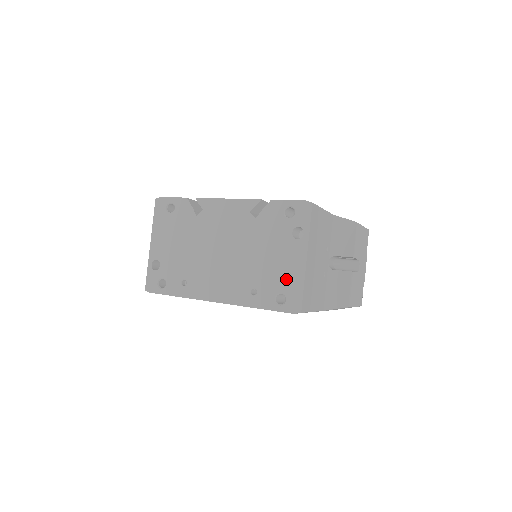
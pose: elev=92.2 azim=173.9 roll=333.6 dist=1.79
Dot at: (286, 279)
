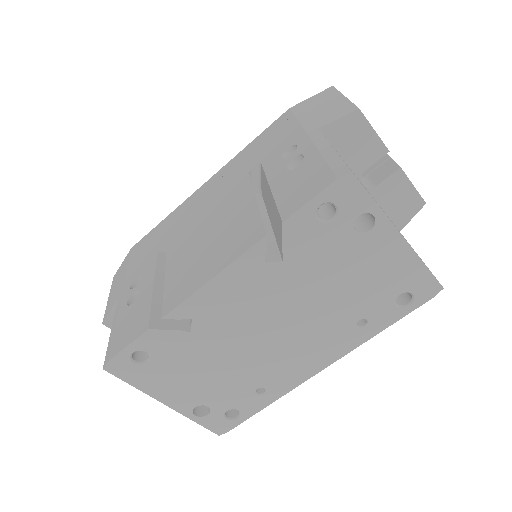
Dot at: (394, 278)
